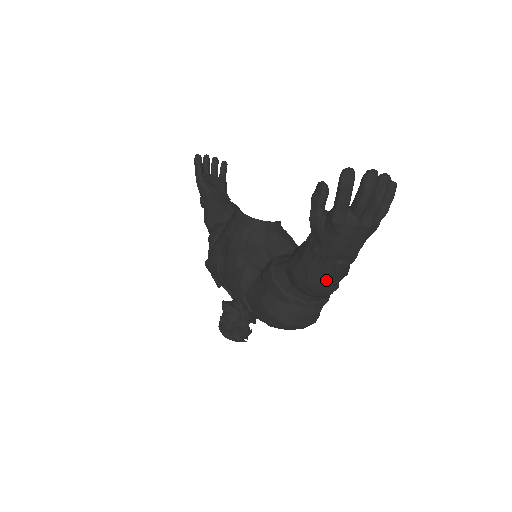
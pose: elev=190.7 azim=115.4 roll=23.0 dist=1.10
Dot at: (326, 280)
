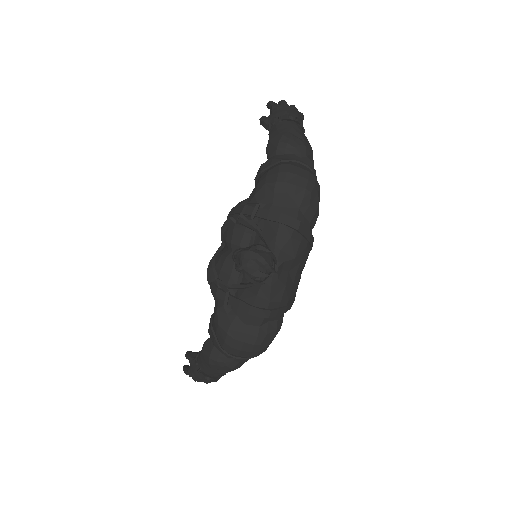
Dot at: (292, 130)
